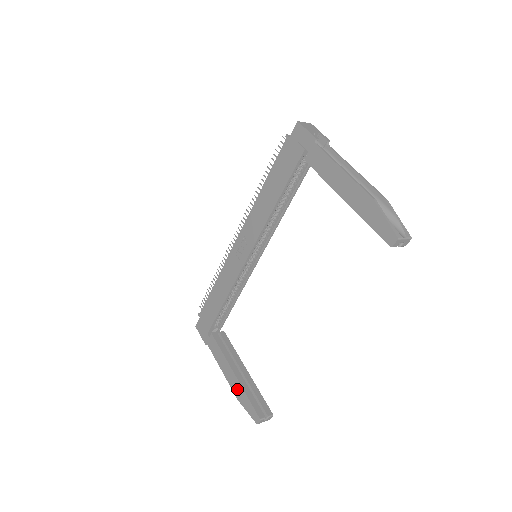
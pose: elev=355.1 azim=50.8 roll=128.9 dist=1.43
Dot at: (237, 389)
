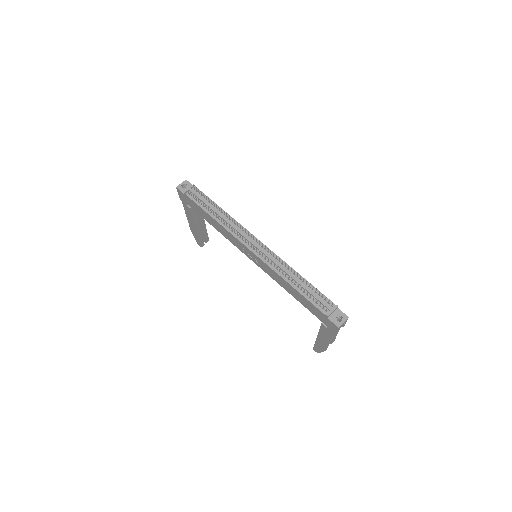
Dot at: (193, 231)
